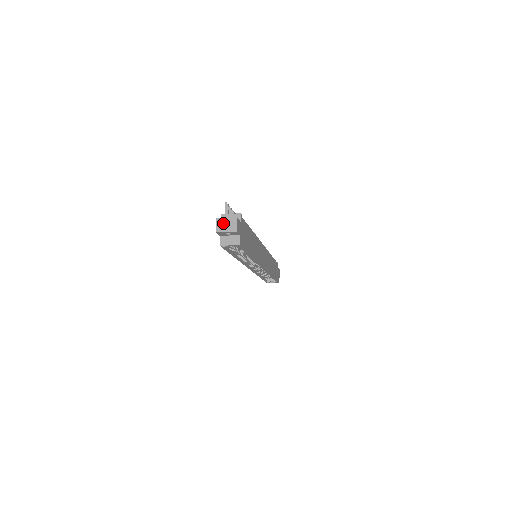
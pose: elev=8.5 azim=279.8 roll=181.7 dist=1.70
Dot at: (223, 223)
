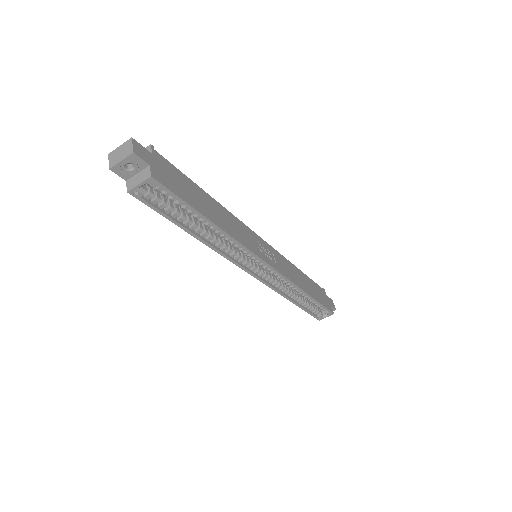
Dot at: (116, 154)
